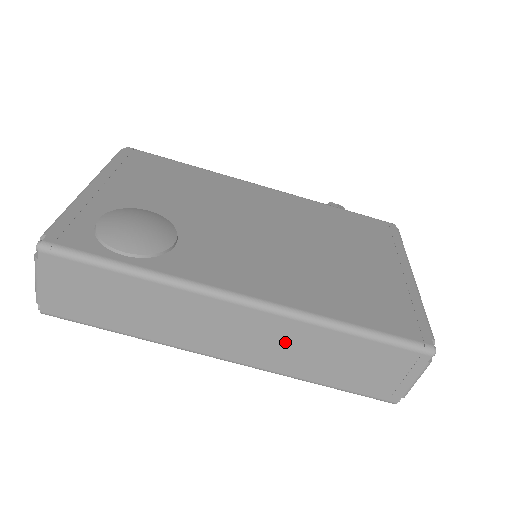
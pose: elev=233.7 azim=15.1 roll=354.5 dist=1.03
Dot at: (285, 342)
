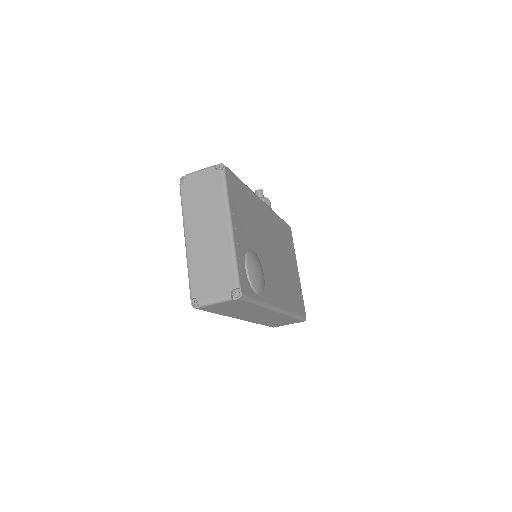
Dot at: (272, 318)
